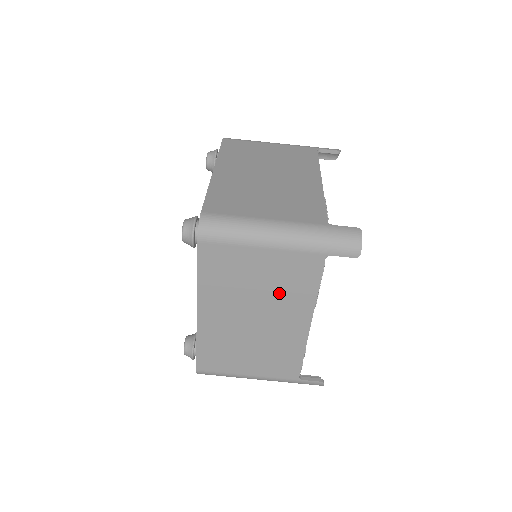
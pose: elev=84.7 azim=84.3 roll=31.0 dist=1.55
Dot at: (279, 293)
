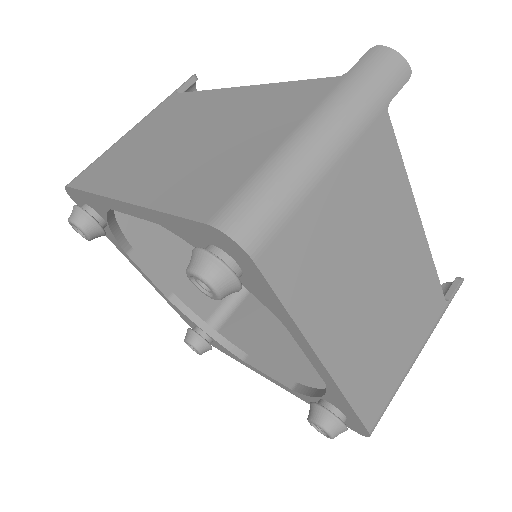
Dot at: (377, 221)
